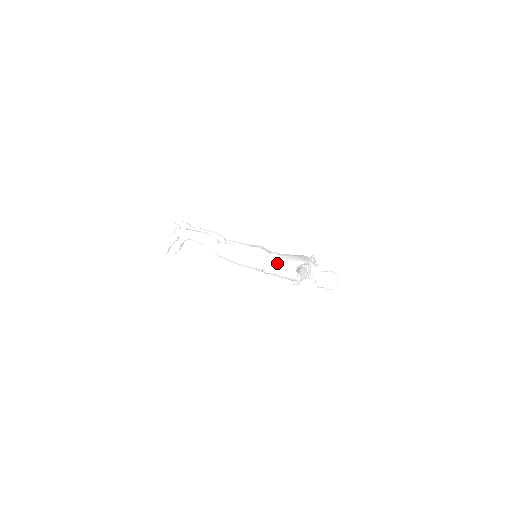
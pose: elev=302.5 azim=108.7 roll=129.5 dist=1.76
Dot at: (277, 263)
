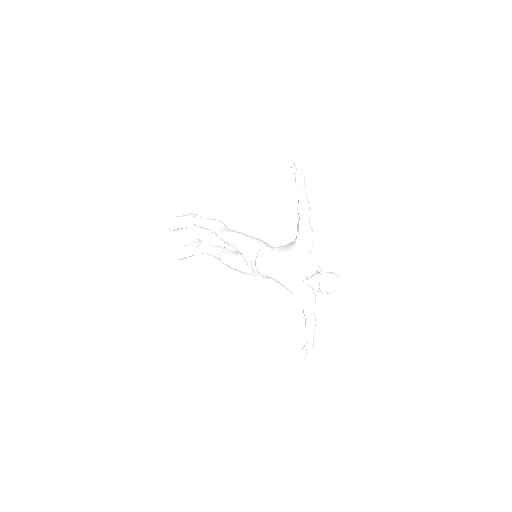
Dot at: (277, 247)
